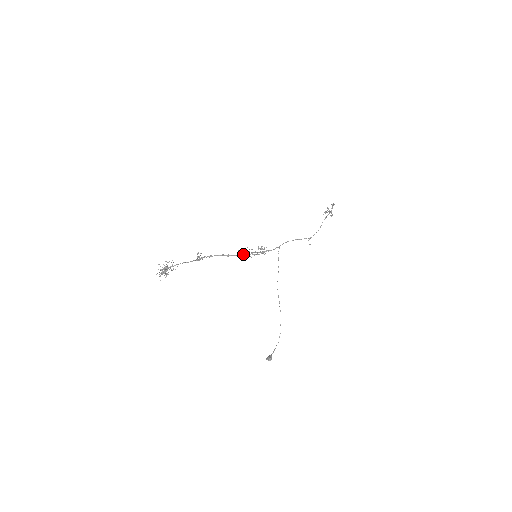
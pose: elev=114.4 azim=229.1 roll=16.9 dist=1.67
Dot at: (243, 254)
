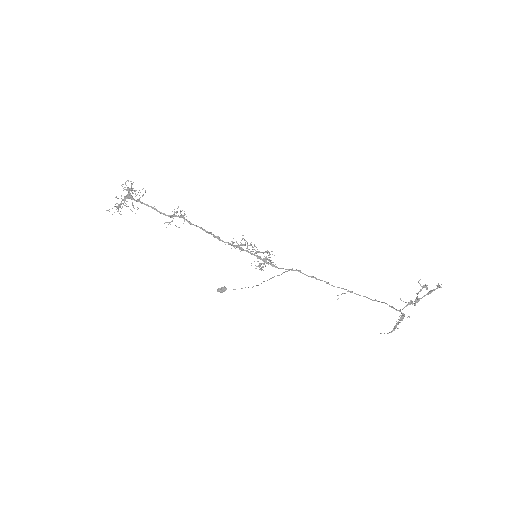
Dot at: (238, 247)
